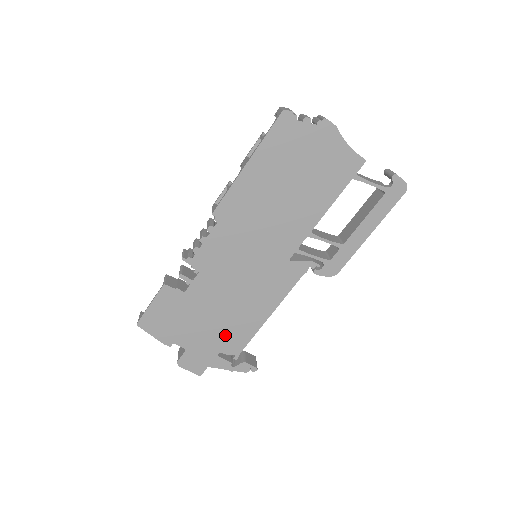
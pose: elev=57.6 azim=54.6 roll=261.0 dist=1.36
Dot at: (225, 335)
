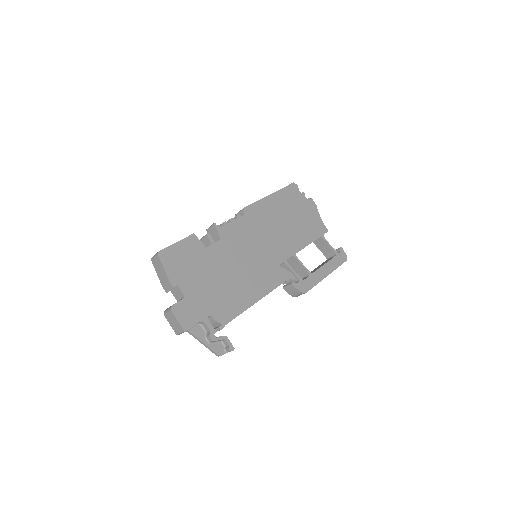
Dot at: (220, 301)
